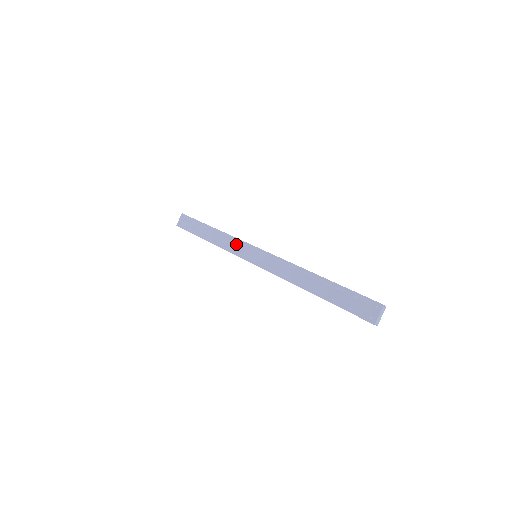
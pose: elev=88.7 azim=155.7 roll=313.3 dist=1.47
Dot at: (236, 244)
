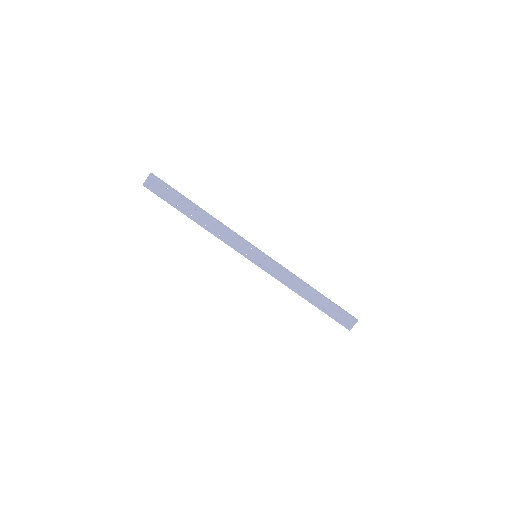
Dot at: (235, 239)
